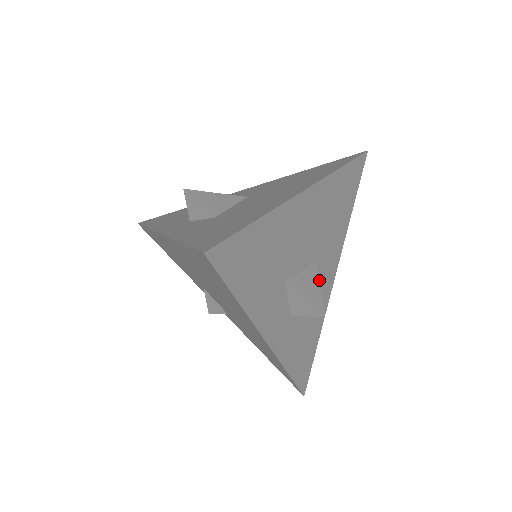
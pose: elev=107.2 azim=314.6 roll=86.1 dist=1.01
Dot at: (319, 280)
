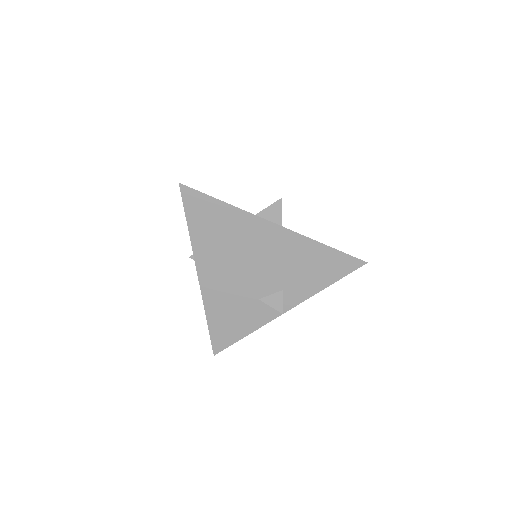
Dot at: occluded
